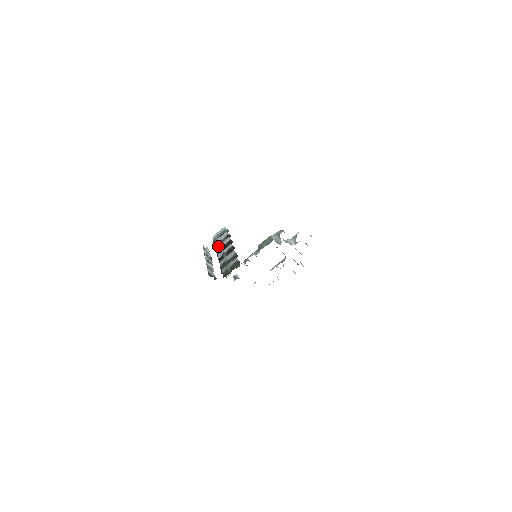
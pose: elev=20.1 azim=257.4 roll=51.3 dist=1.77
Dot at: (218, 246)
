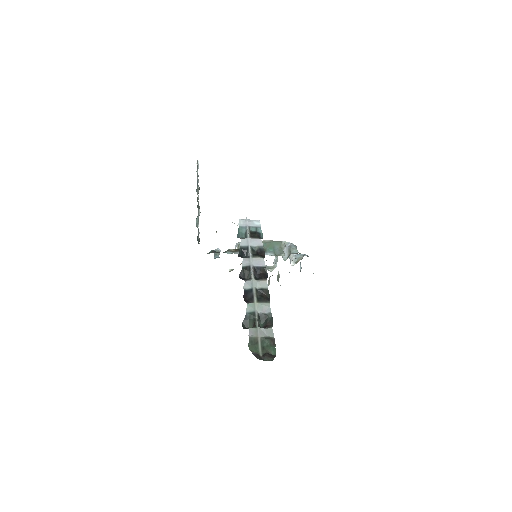
Dot at: (247, 259)
